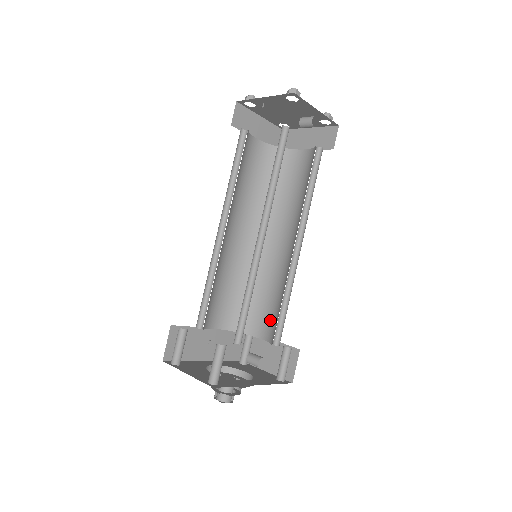
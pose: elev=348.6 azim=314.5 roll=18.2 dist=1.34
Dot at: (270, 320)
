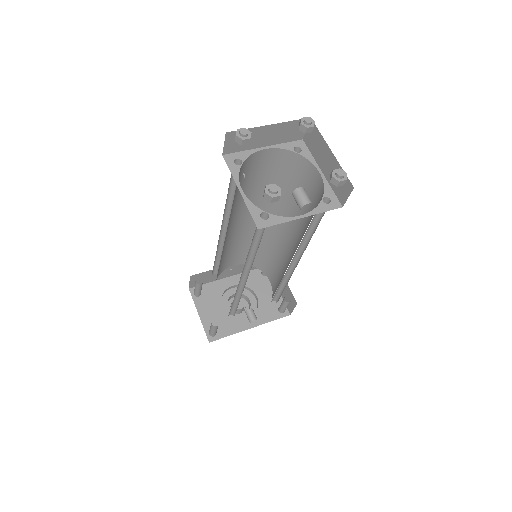
Dot at: (275, 280)
